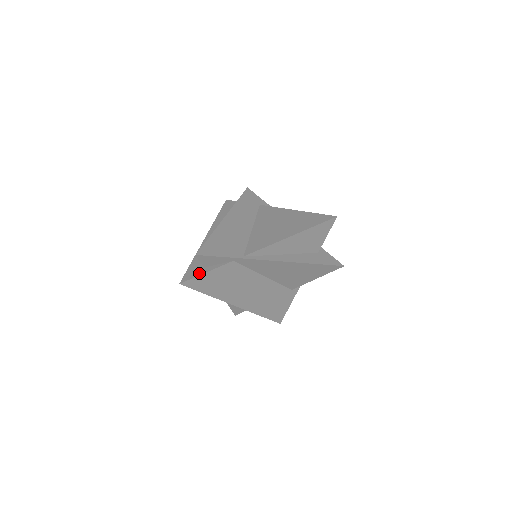
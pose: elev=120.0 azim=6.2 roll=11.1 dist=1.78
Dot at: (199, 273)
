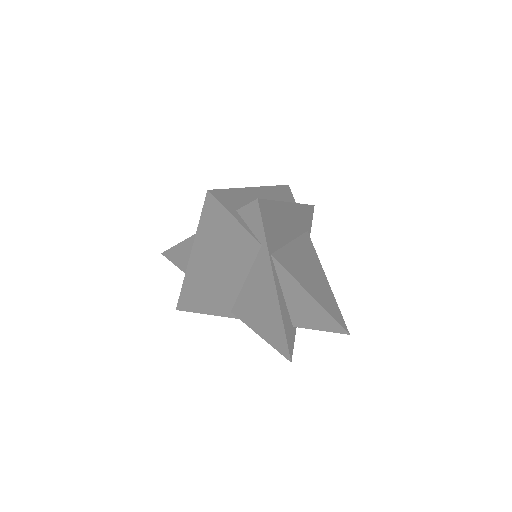
Dot at: (230, 209)
